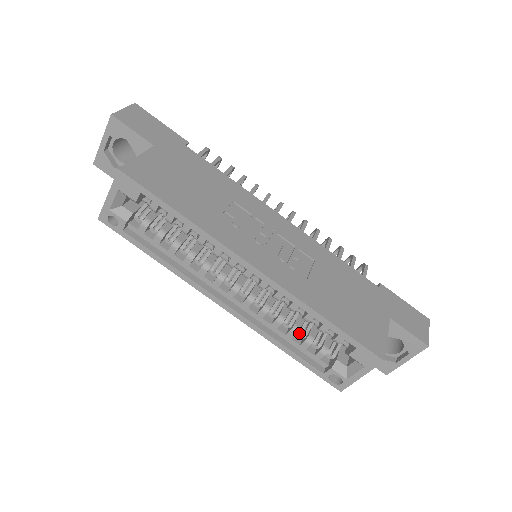
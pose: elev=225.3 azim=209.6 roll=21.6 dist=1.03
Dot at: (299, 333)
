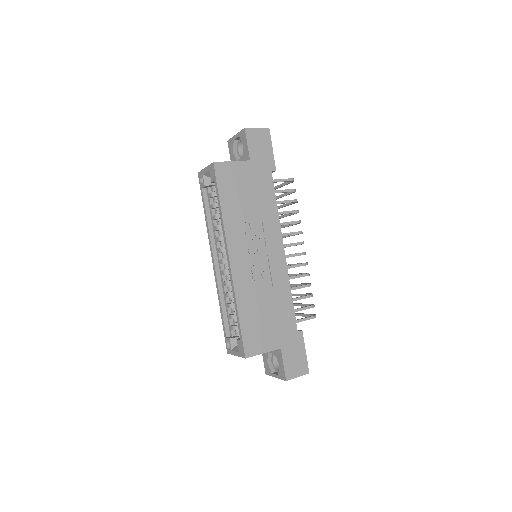
Dot at: (232, 309)
